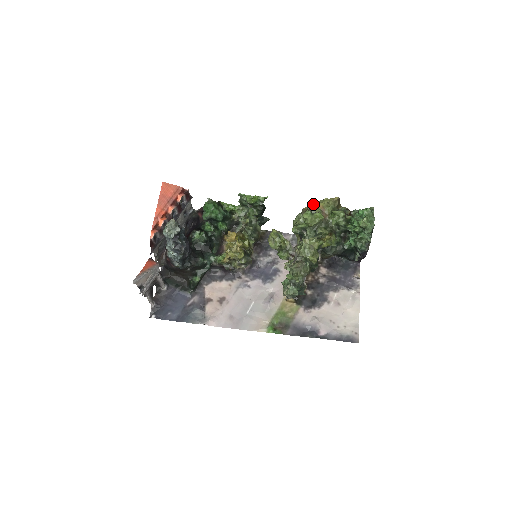
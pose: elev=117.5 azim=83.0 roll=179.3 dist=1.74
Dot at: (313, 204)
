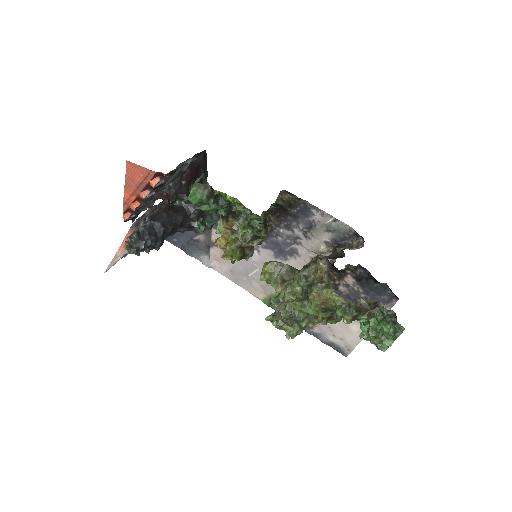
Dot at: (316, 287)
